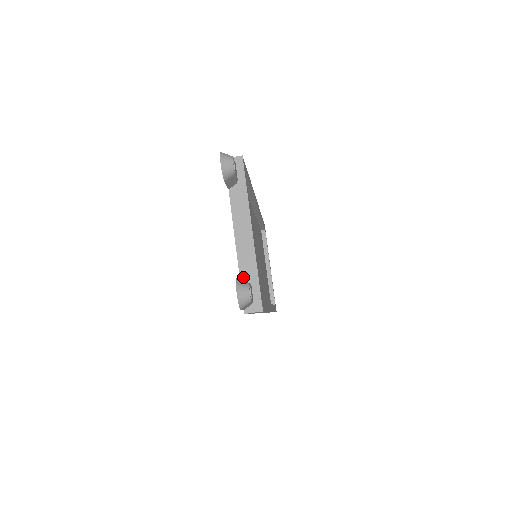
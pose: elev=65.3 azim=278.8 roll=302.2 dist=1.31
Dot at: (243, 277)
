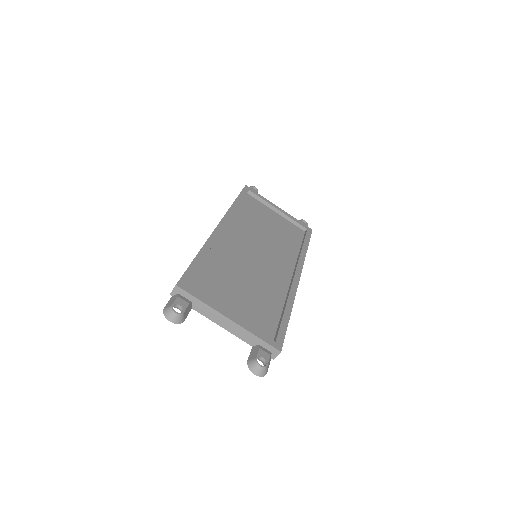
Dot at: (252, 344)
